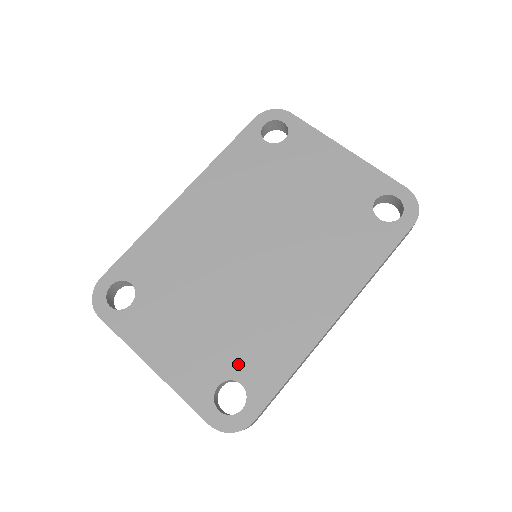
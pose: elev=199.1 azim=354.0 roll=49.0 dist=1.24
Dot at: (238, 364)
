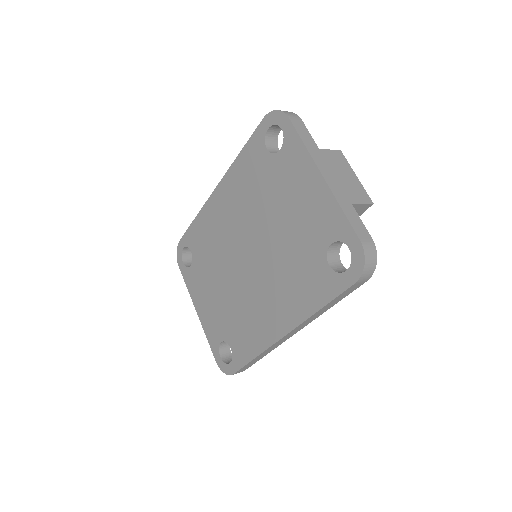
Dot at: (231, 335)
